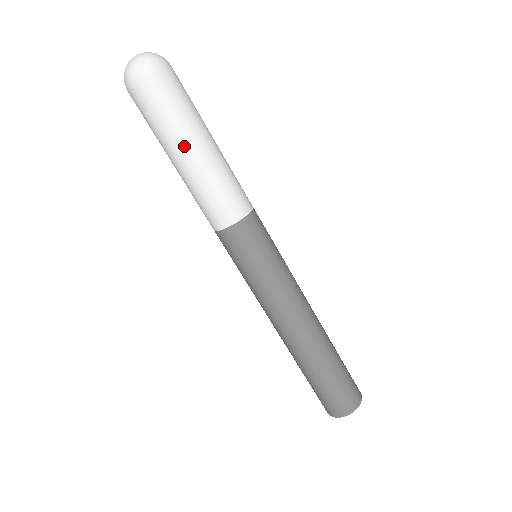
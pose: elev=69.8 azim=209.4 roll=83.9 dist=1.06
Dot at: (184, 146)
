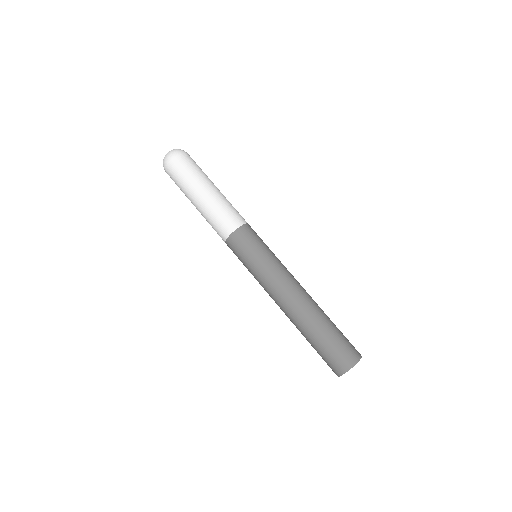
Dot at: (207, 184)
